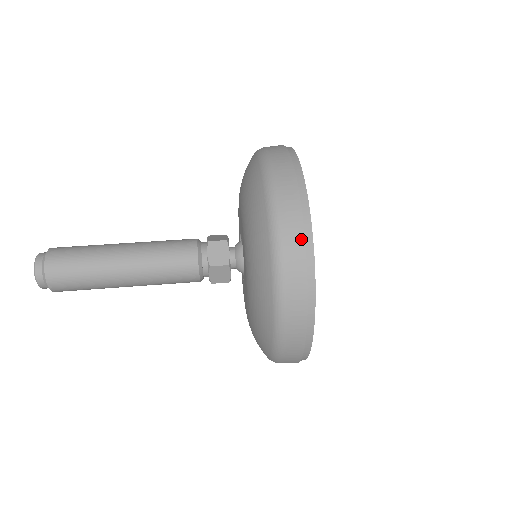
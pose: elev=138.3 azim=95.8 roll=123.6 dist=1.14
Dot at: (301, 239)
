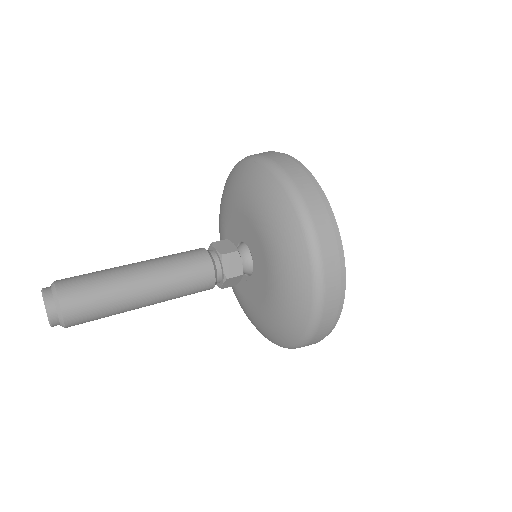
Dot at: (338, 270)
